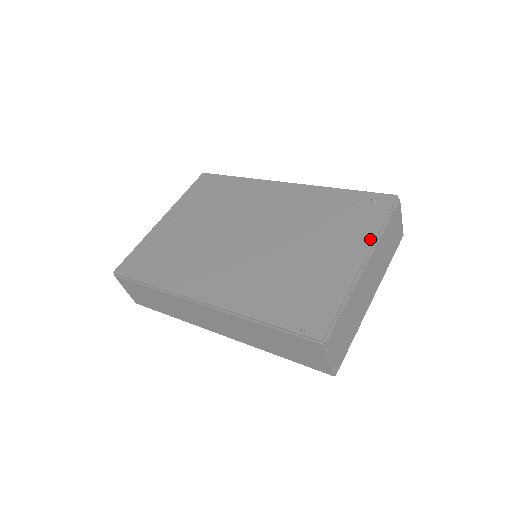
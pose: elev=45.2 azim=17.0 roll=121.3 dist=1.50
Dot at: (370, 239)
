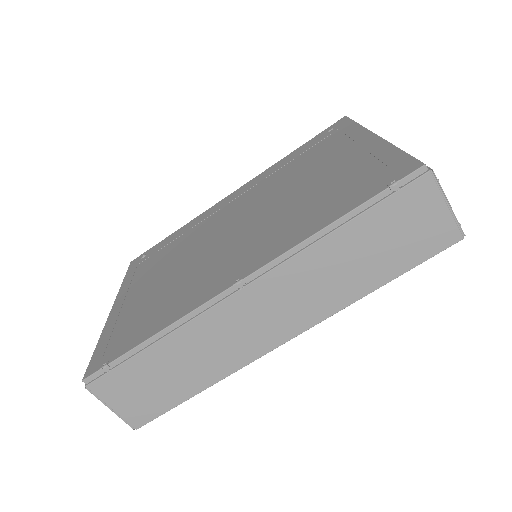
Dot at: (362, 130)
